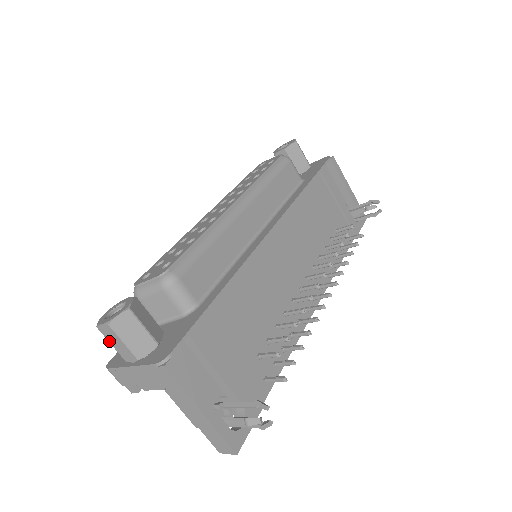
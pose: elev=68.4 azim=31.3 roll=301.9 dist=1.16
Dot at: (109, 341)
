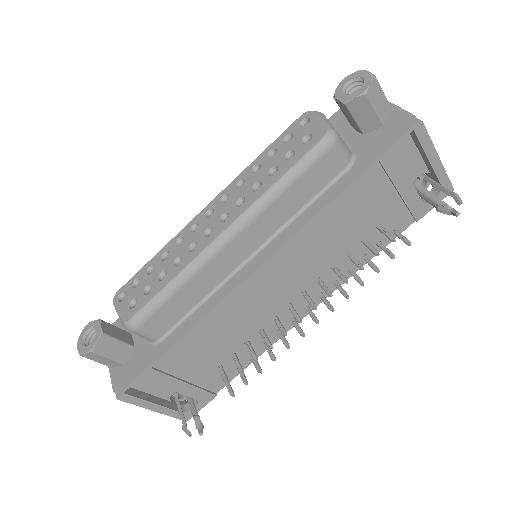
Dot at: occluded
